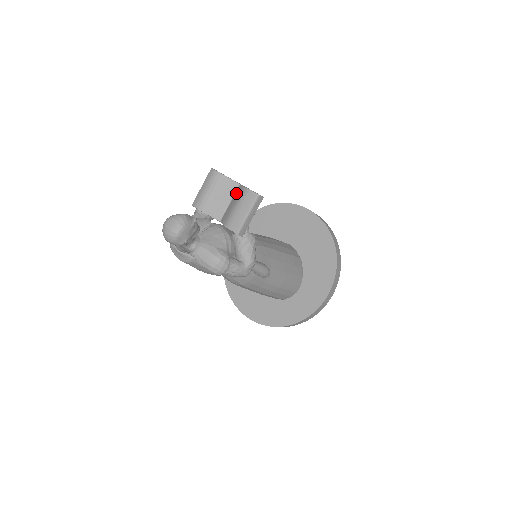
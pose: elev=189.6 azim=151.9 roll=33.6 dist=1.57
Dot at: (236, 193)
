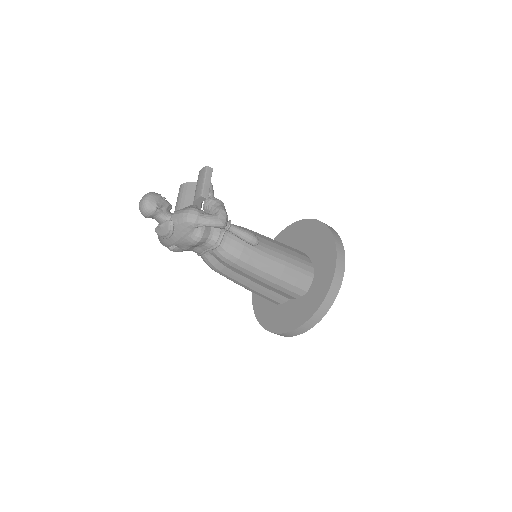
Dot at: occluded
